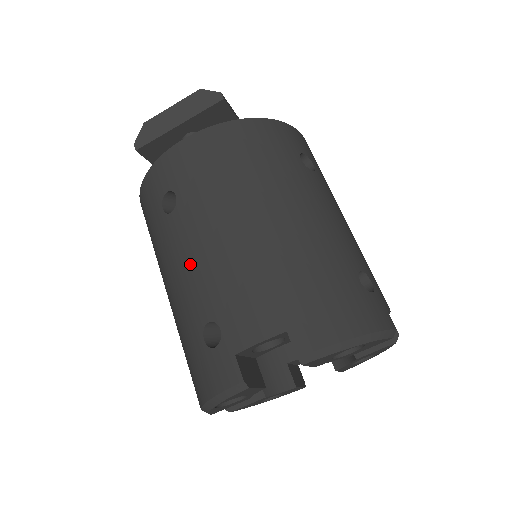
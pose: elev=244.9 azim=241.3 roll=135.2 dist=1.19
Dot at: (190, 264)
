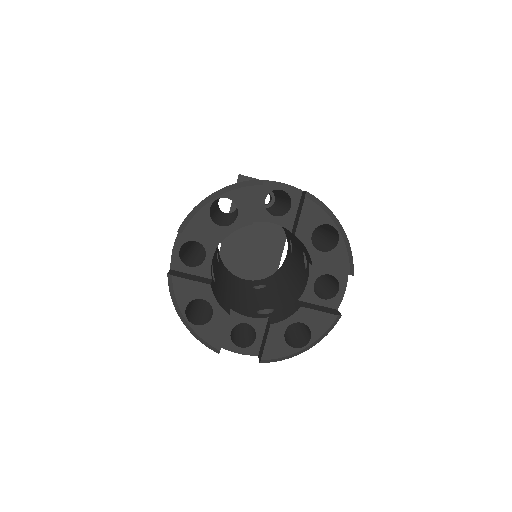
Dot at: occluded
